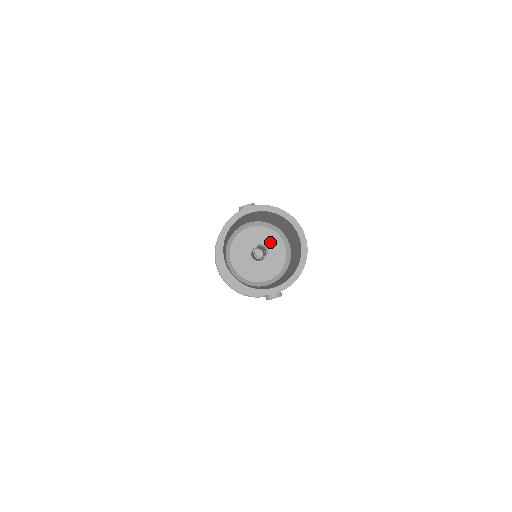
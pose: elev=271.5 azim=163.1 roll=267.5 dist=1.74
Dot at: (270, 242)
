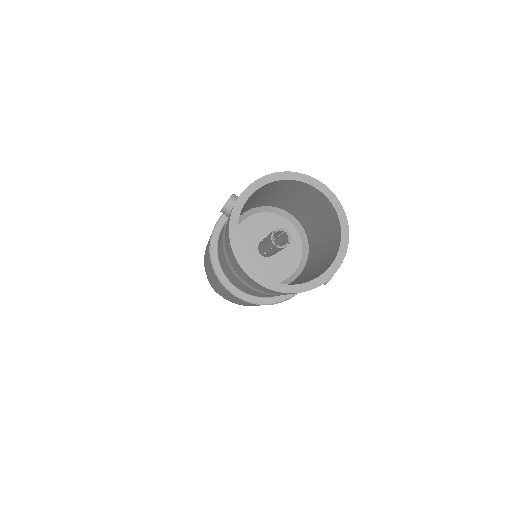
Dot at: (269, 227)
